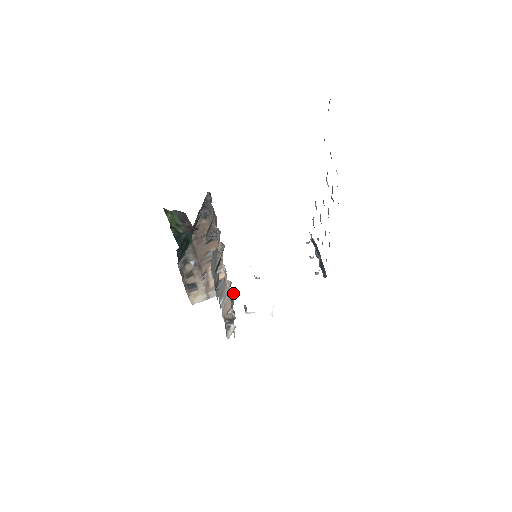
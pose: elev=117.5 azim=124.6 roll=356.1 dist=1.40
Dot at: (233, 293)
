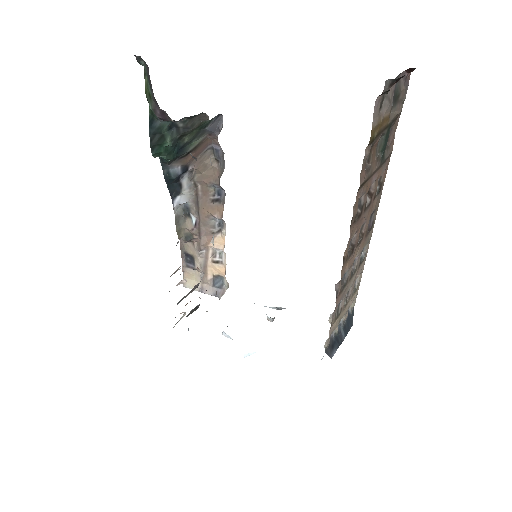
Dot at: (203, 272)
